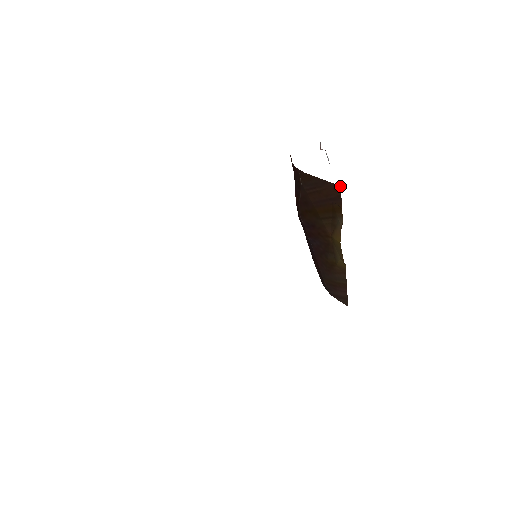
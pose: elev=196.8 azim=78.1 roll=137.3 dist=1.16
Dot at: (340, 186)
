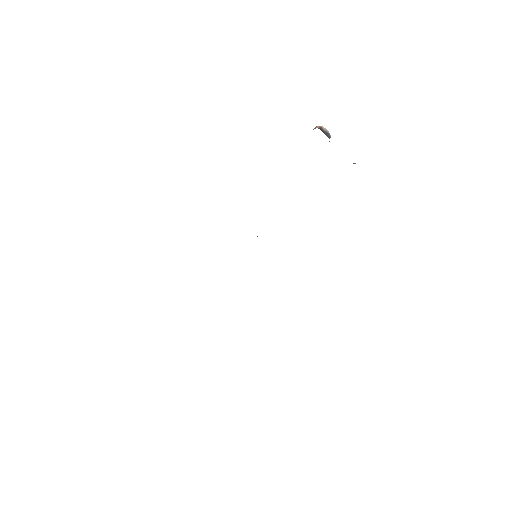
Dot at: occluded
